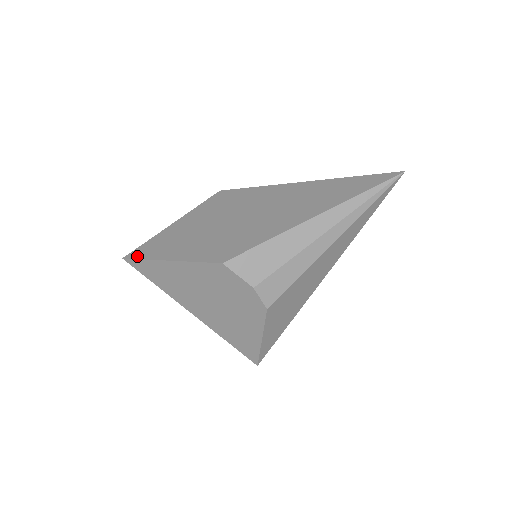
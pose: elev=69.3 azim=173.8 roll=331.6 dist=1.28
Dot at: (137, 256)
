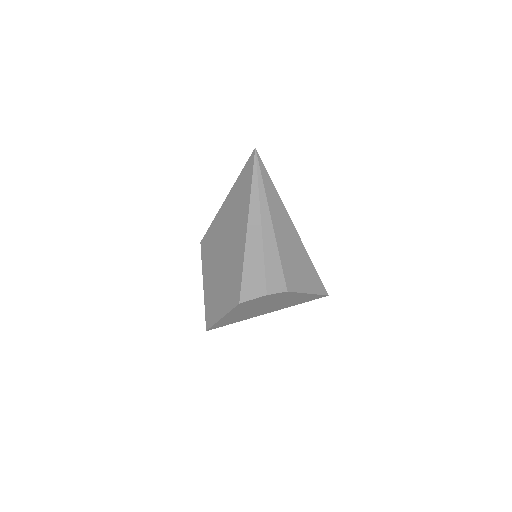
Dot at: (209, 325)
